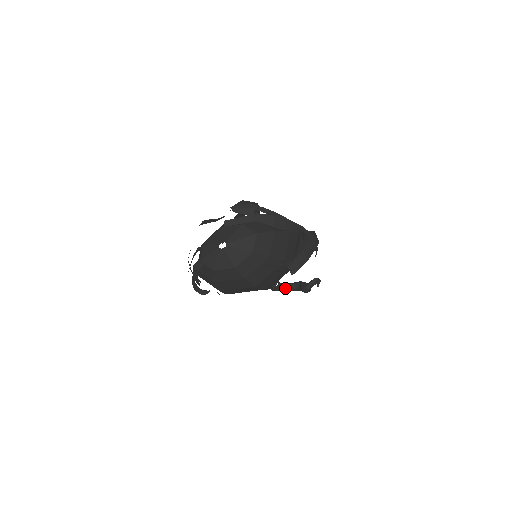
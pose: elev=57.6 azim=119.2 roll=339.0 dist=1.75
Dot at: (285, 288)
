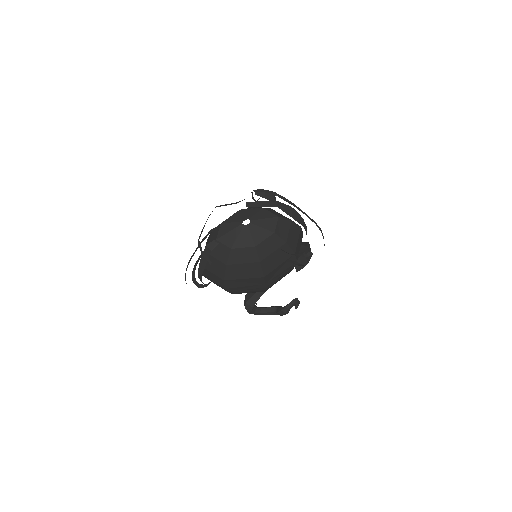
Dot at: (260, 311)
